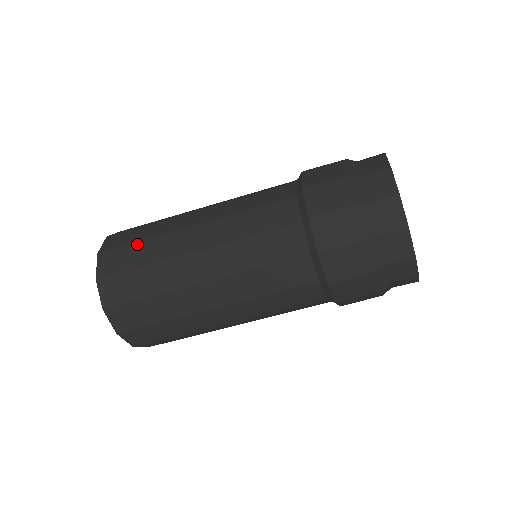
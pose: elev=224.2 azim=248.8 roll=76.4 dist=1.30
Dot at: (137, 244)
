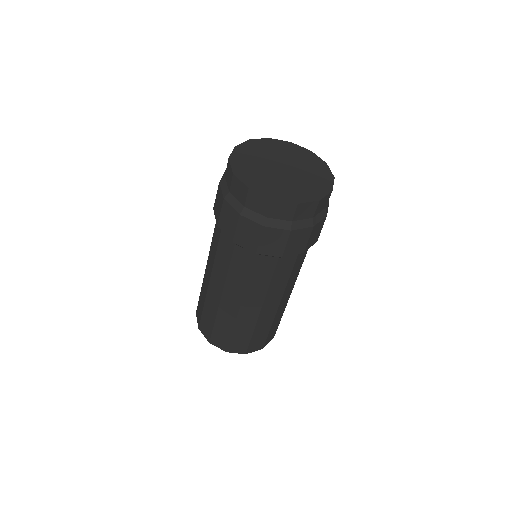
Dot at: (215, 326)
